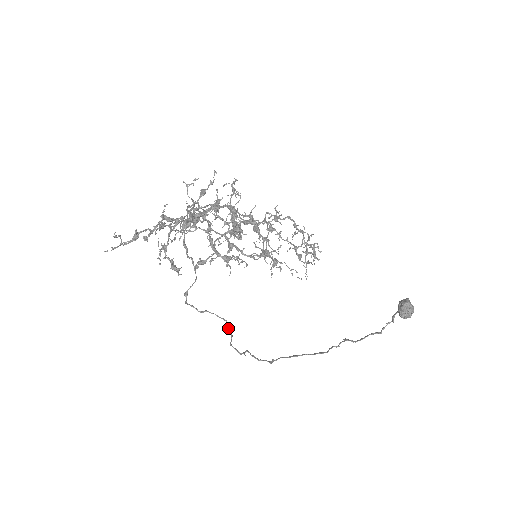
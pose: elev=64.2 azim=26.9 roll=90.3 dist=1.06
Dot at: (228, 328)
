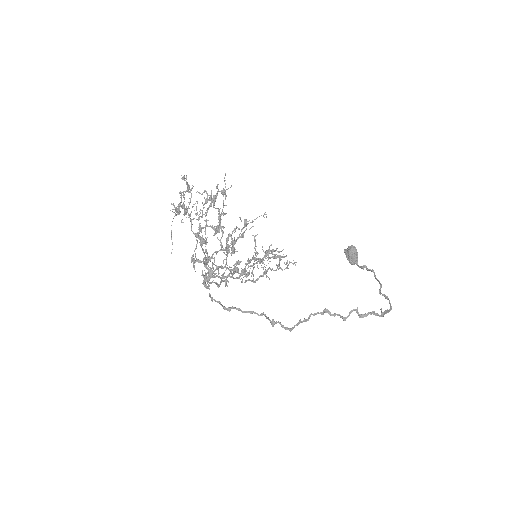
Dot at: (323, 310)
